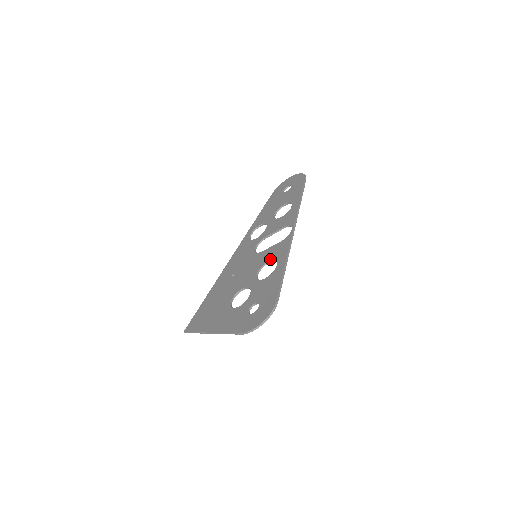
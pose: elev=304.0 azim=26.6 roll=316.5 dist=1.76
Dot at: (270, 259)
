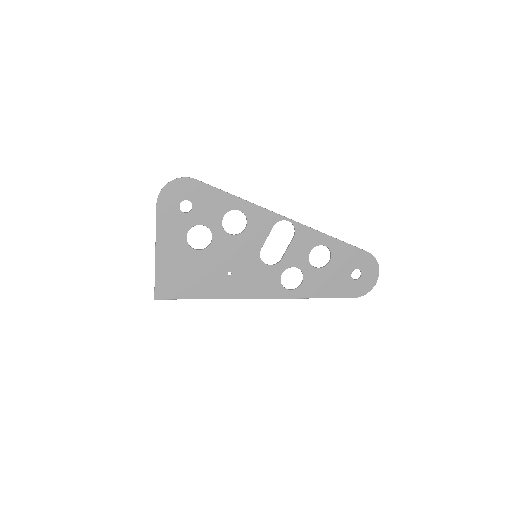
Dot at: (248, 226)
